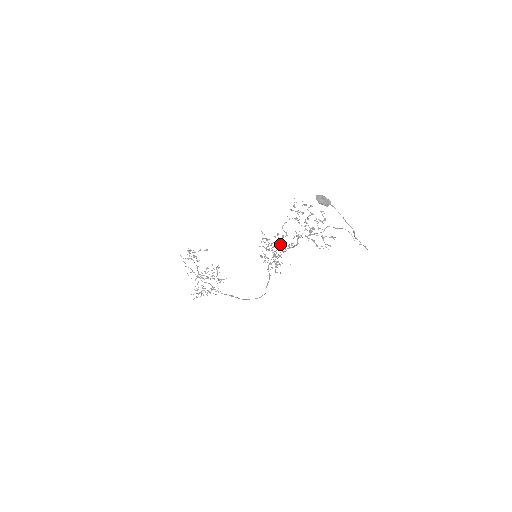
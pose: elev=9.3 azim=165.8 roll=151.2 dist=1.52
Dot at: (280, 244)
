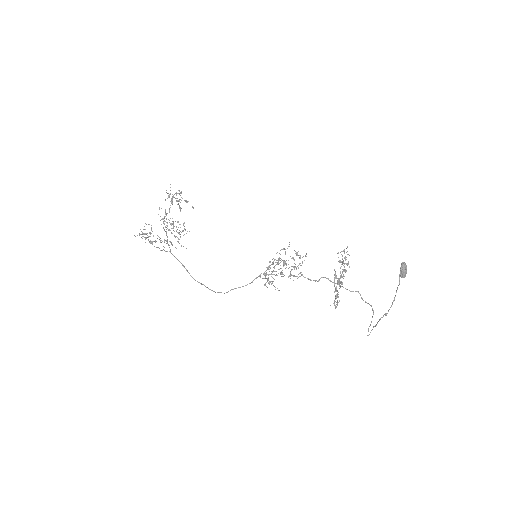
Dot at: occluded
